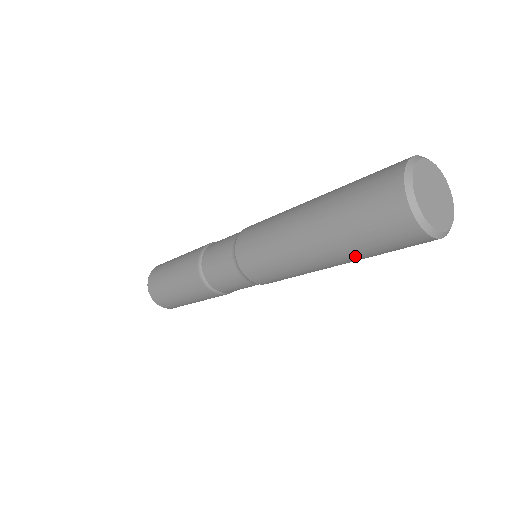
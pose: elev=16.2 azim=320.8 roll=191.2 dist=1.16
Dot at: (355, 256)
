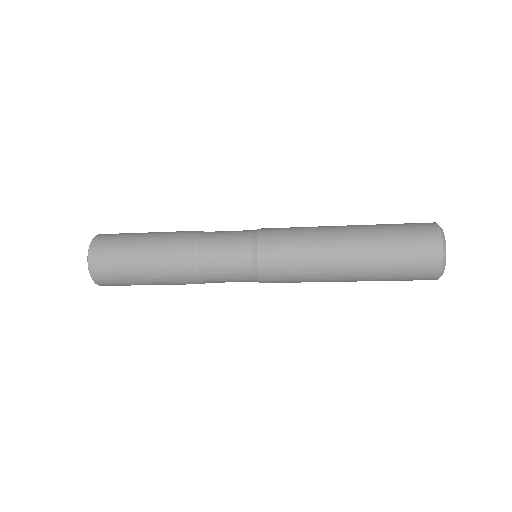
Dot at: (376, 279)
